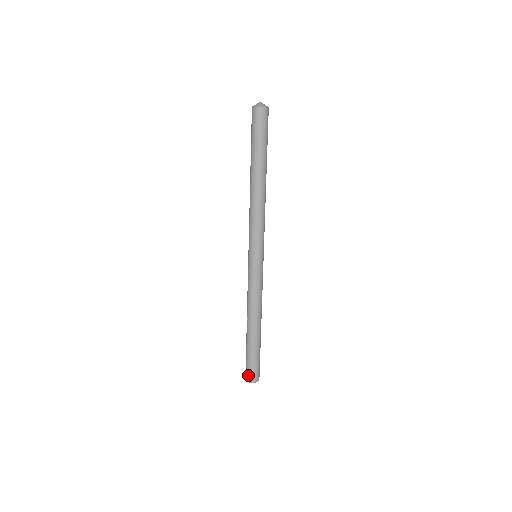
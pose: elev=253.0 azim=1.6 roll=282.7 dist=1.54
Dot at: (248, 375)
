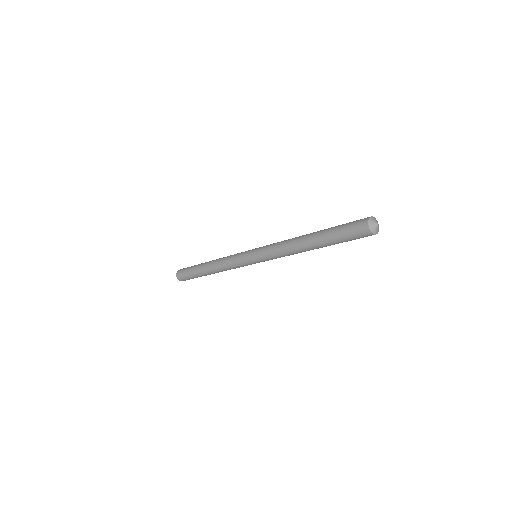
Dot at: (180, 273)
